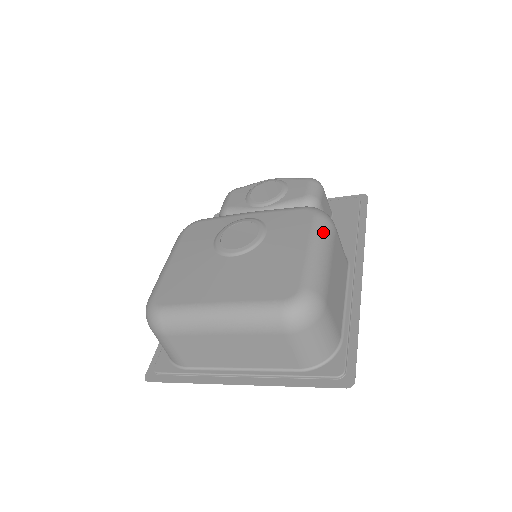
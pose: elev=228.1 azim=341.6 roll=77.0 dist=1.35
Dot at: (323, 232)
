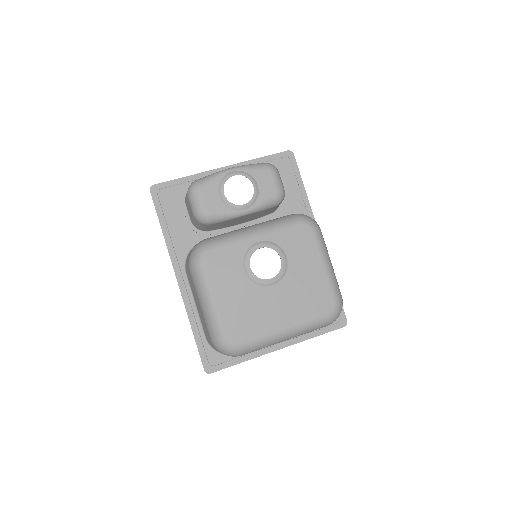
Dot at: (324, 244)
